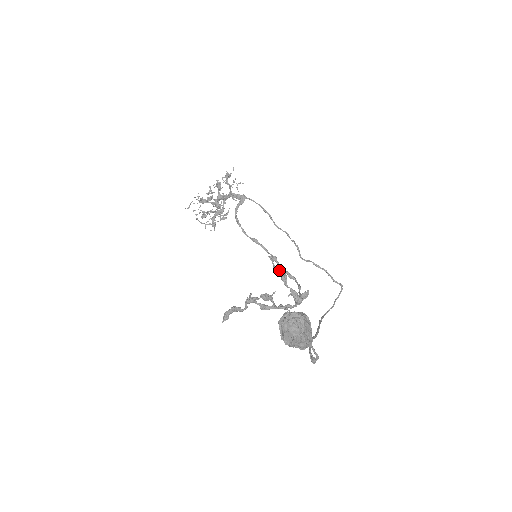
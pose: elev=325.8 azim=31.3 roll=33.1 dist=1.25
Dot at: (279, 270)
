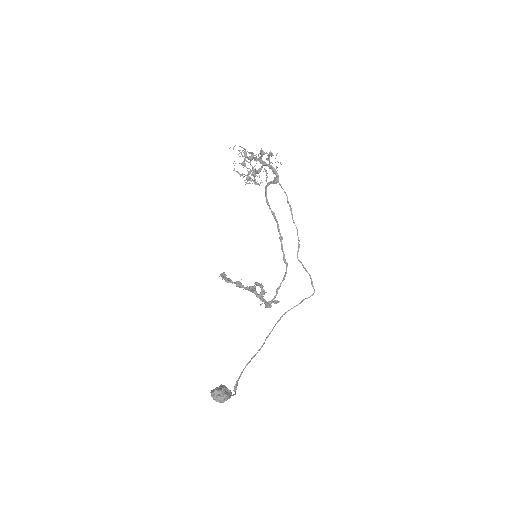
Dot at: (261, 288)
